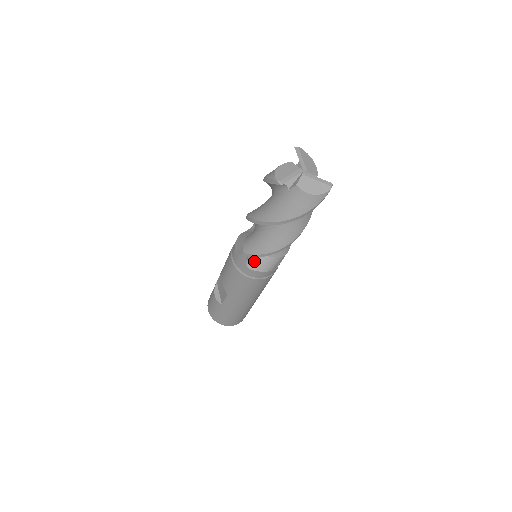
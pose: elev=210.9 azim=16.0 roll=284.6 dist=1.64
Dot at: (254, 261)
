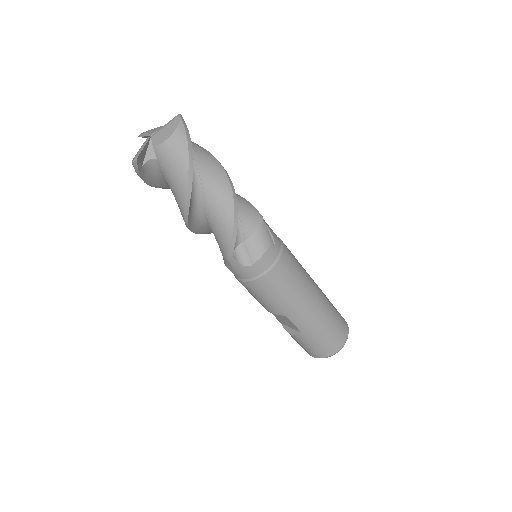
Dot at: (246, 256)
